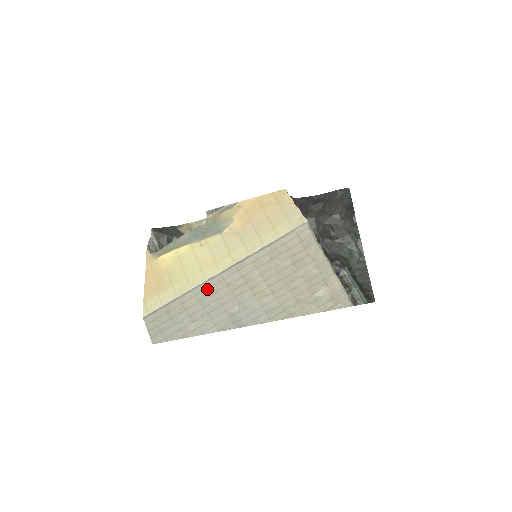
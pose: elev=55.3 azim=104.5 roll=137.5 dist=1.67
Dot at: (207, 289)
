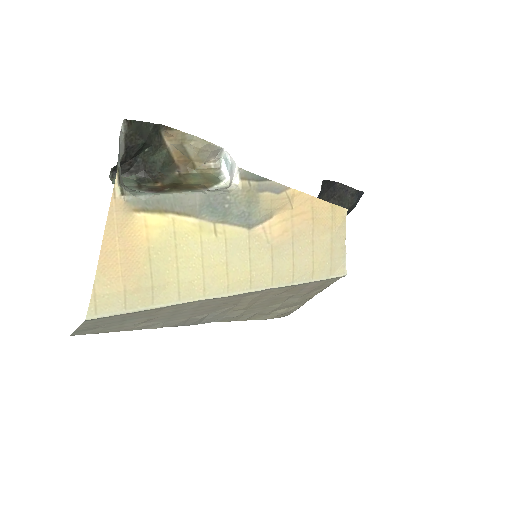
Dot at: (197, 304)
